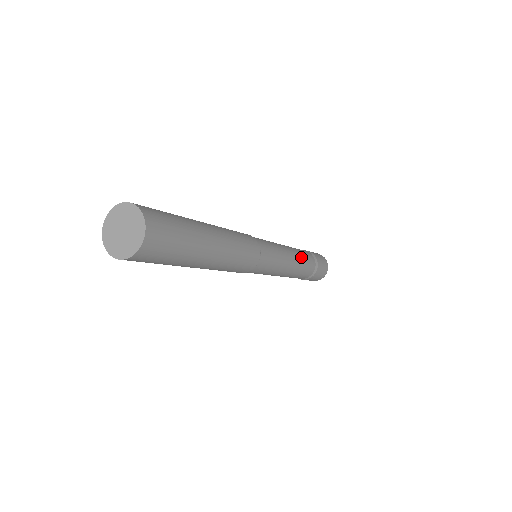
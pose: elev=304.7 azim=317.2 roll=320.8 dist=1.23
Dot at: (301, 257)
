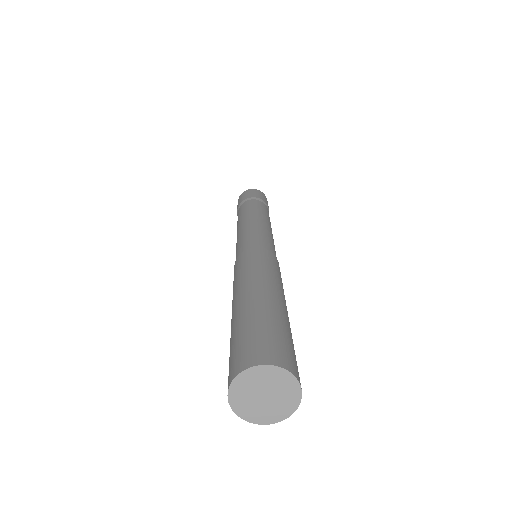
Dot at: (263, 214)
